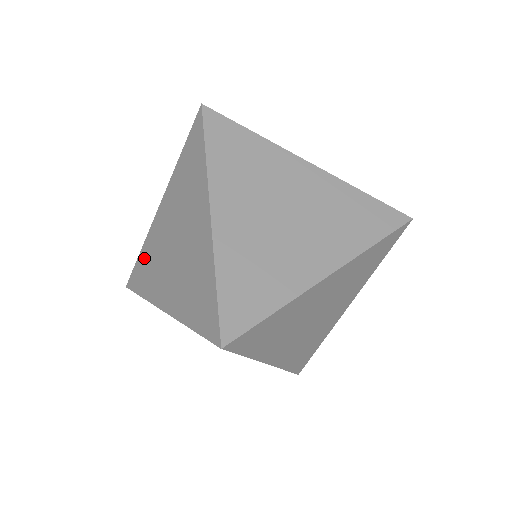
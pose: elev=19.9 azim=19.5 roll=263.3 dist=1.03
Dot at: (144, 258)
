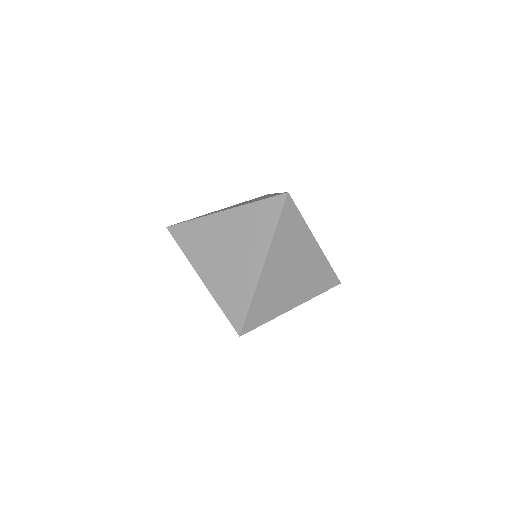
Dot at: occluded
